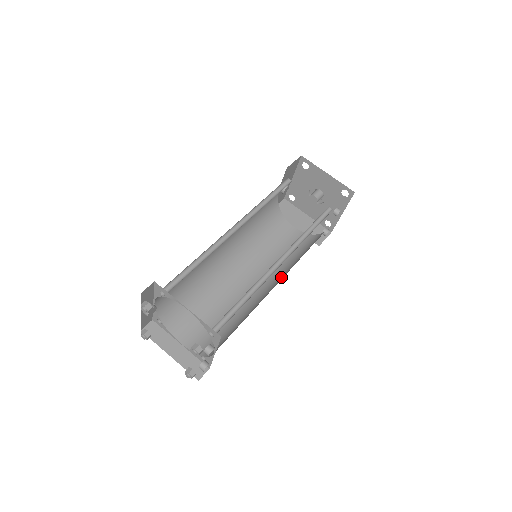
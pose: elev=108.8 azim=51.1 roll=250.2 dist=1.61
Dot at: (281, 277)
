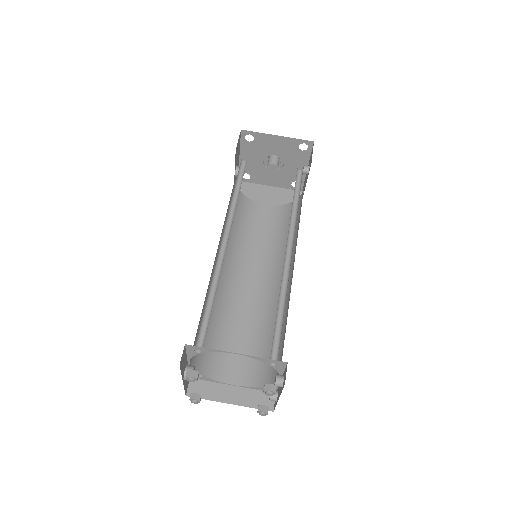
Dot at: occluded
